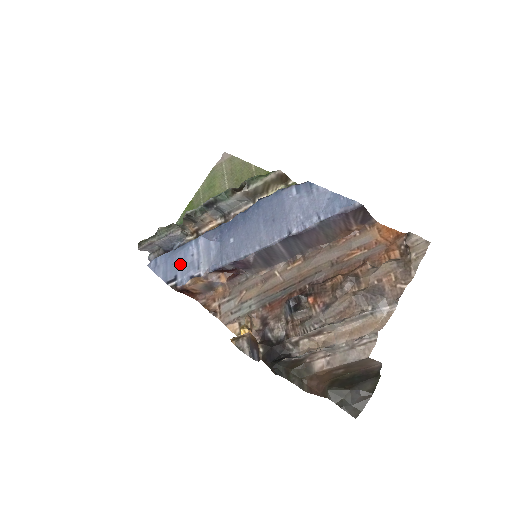
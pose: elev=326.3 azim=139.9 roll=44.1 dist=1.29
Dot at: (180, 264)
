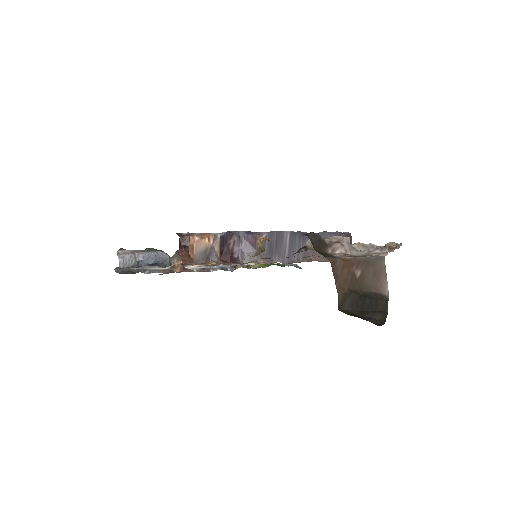
Dot at: occluded
